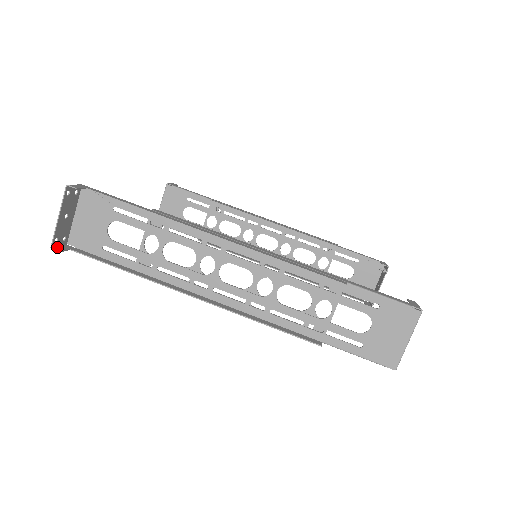
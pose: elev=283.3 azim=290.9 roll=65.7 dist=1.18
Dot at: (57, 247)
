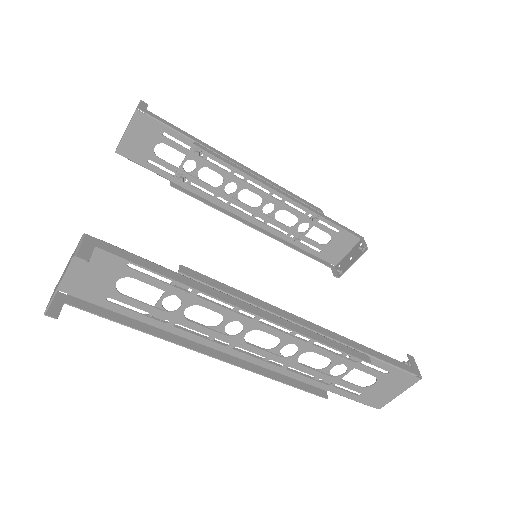
Dot at: (50, 307)
